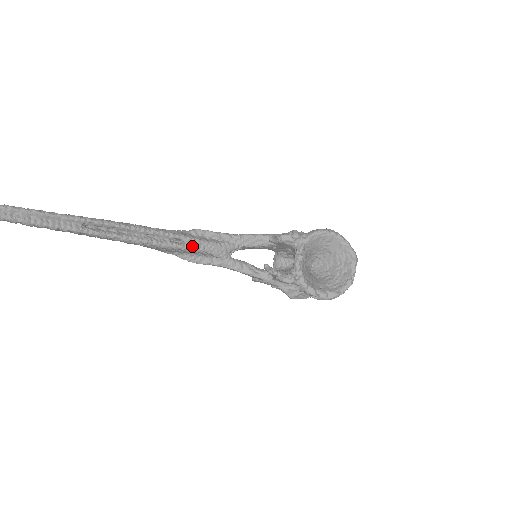
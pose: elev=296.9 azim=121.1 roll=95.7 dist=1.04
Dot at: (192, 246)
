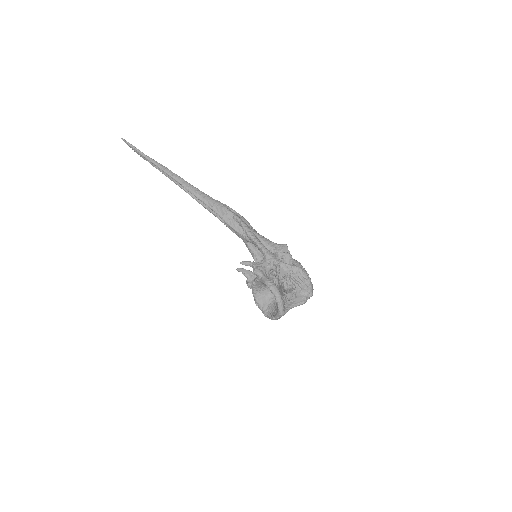
Dot at: (227, 225)
